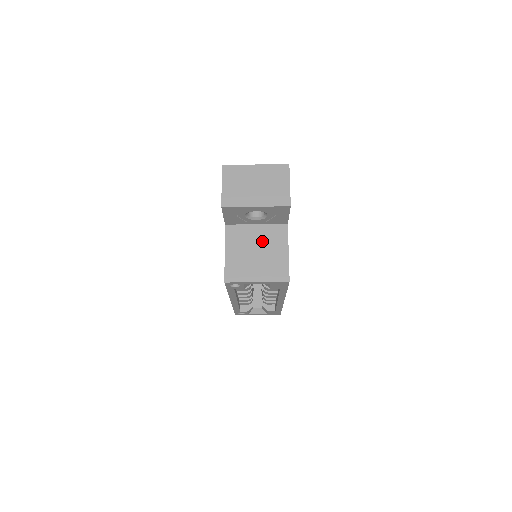
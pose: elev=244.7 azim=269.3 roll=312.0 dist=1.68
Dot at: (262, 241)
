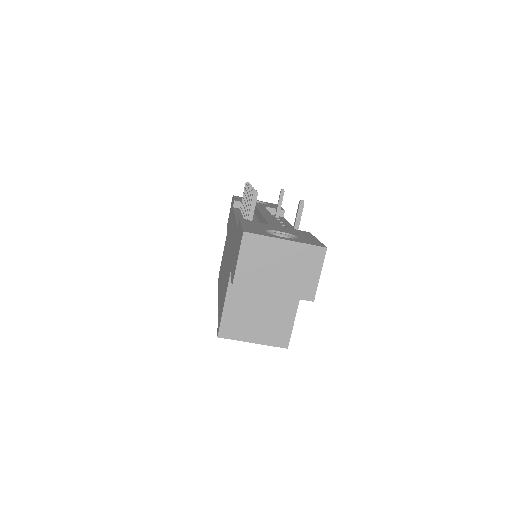
Dot at: (269, 299)
